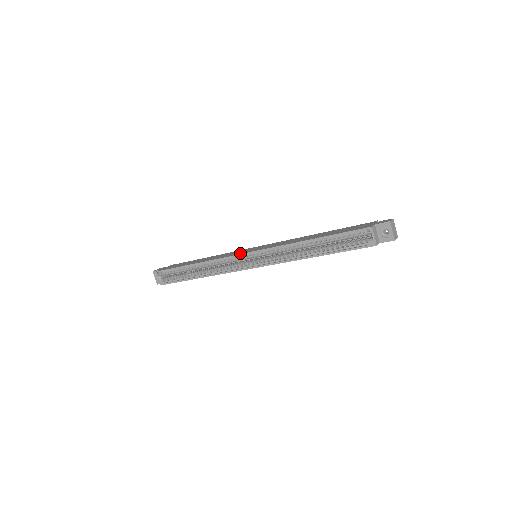
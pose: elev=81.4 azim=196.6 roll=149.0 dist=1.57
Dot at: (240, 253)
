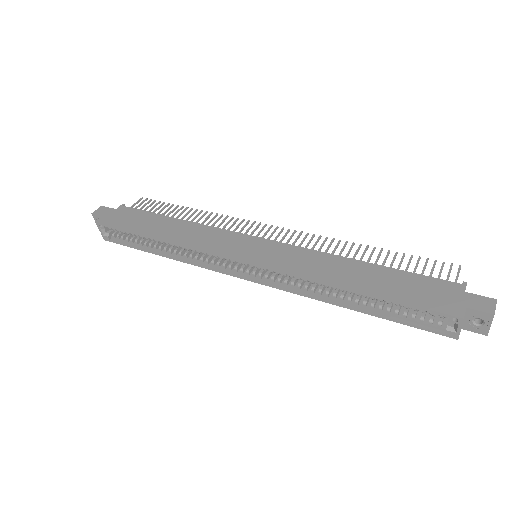
Dot at: (233, 254)
